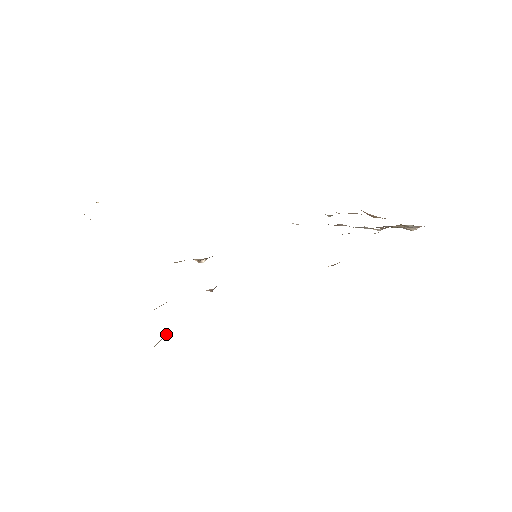
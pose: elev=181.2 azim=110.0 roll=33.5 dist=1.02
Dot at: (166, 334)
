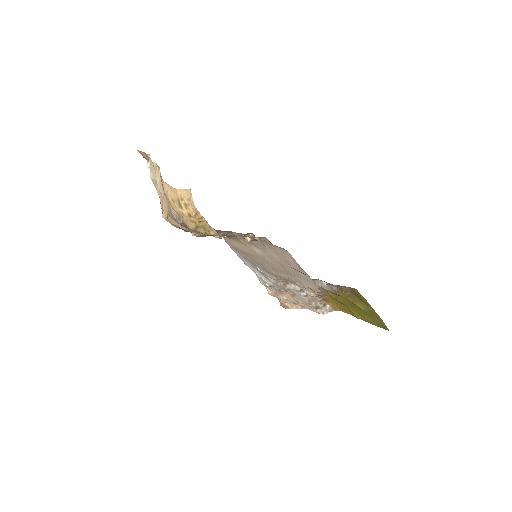
Dot at: occluded
